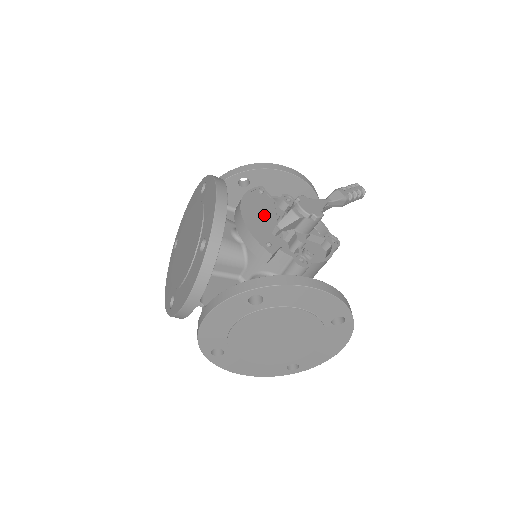
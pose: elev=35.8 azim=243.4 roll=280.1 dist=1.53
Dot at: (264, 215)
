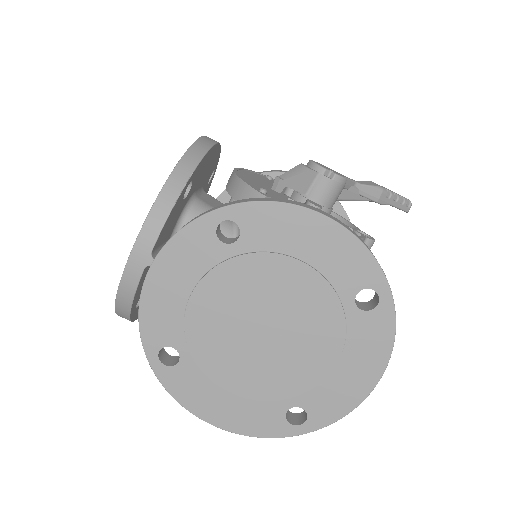
Dot at: (266, 184)
